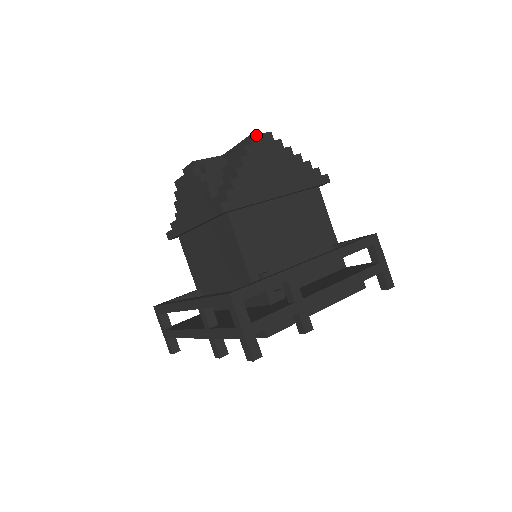
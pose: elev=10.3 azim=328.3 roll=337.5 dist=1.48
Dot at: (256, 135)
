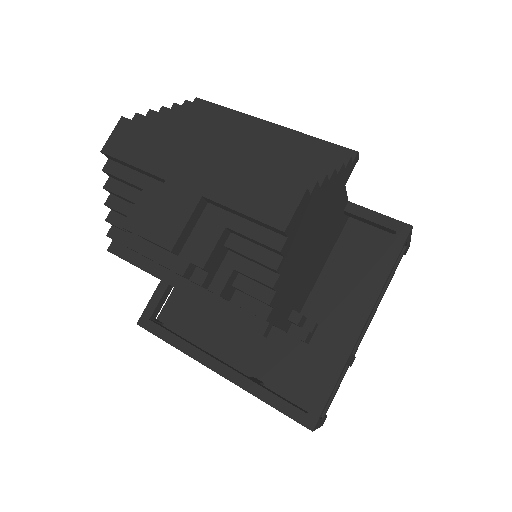
Dot at: (291, 219)
